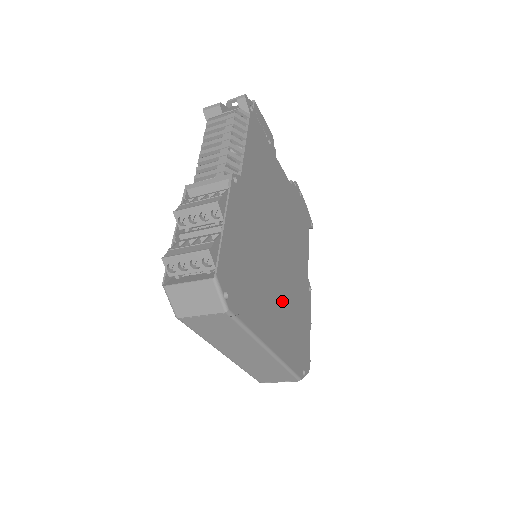
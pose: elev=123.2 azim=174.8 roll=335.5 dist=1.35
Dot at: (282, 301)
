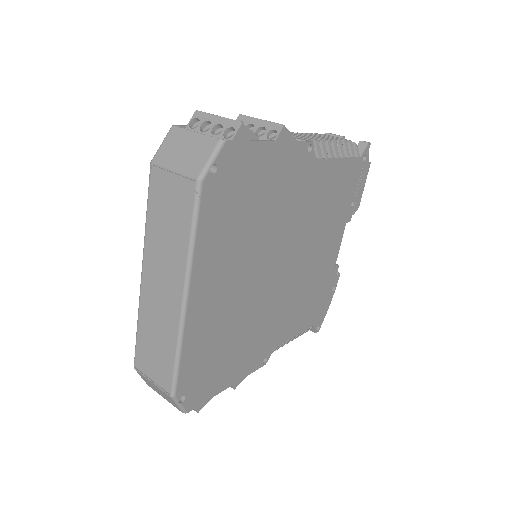
Dot at: (239, 301)
